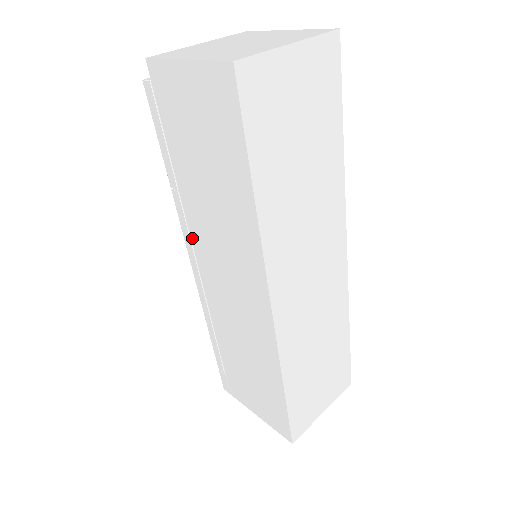
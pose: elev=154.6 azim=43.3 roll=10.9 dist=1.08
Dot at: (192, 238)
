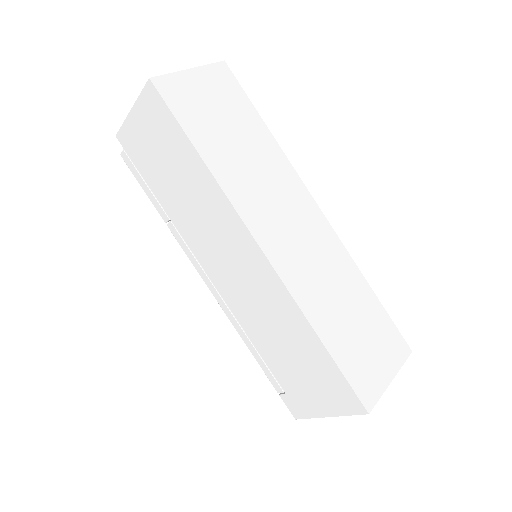
Dot at: (195, 255)
